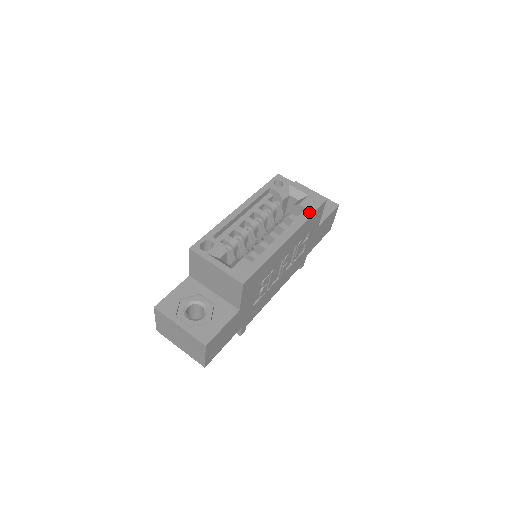
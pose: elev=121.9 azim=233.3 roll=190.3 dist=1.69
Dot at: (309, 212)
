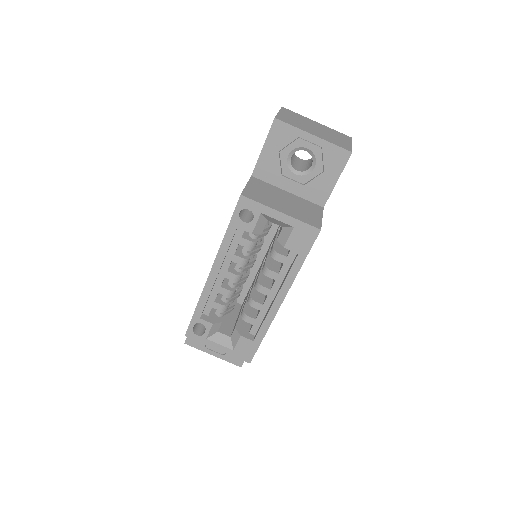
Dot at: (299, 259)
